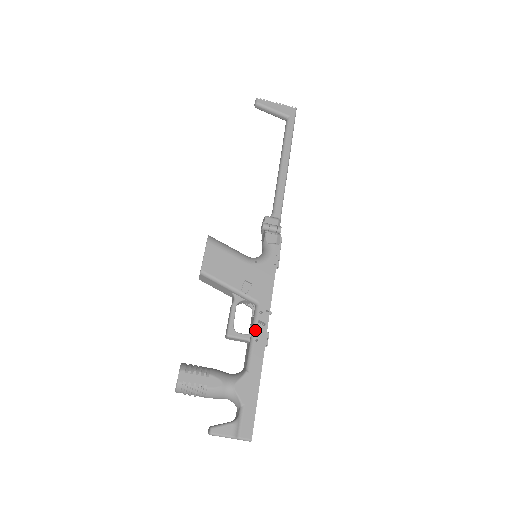
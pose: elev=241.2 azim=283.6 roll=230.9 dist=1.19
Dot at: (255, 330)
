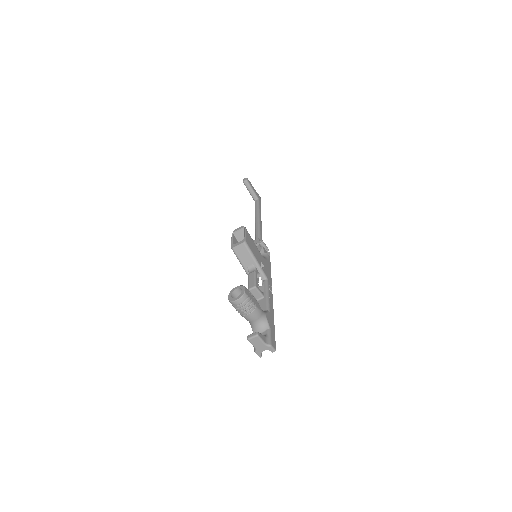
Dot at: (269, 292)
